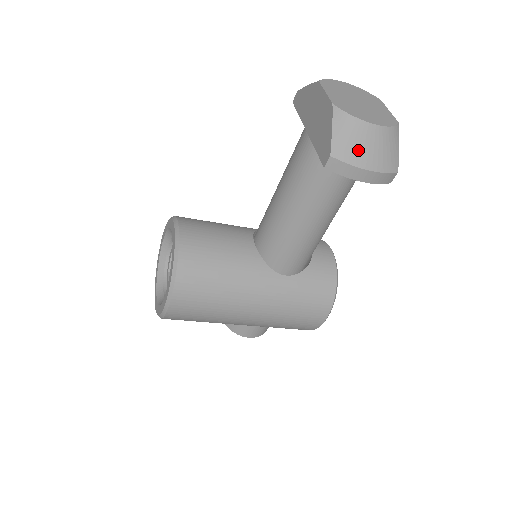
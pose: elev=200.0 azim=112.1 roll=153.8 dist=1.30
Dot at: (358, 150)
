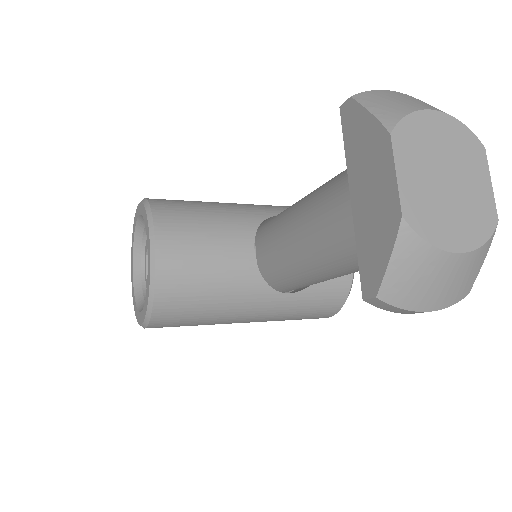
Dot at: (420, 290)
